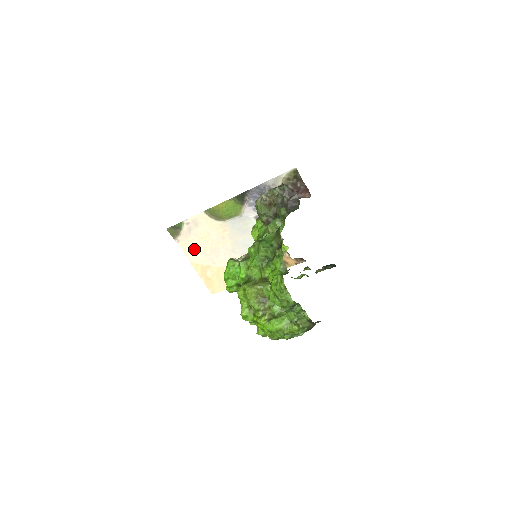
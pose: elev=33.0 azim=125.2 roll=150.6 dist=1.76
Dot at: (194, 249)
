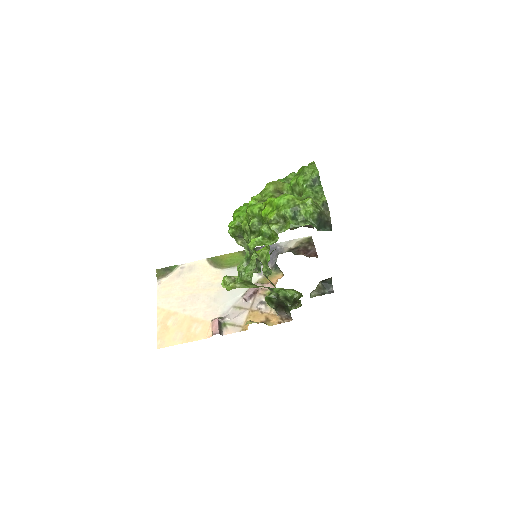
Dot at: (172, 293)
